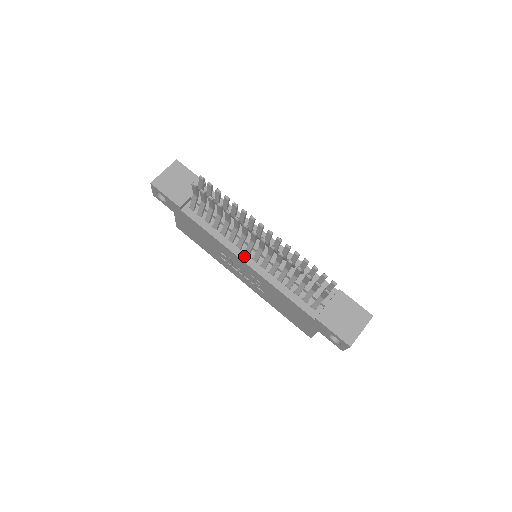
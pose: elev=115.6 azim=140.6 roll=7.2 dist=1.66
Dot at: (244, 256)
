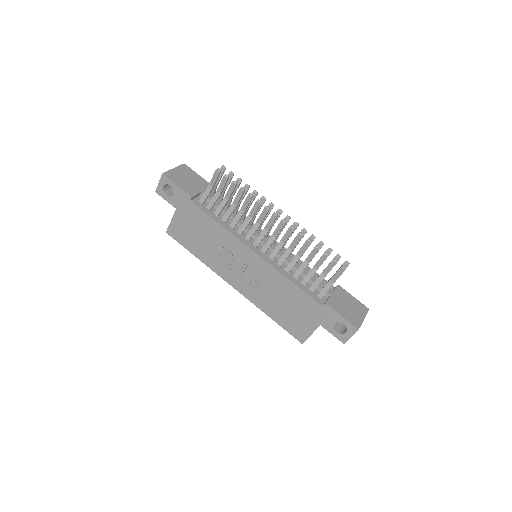
Dot at: (253, 247)
